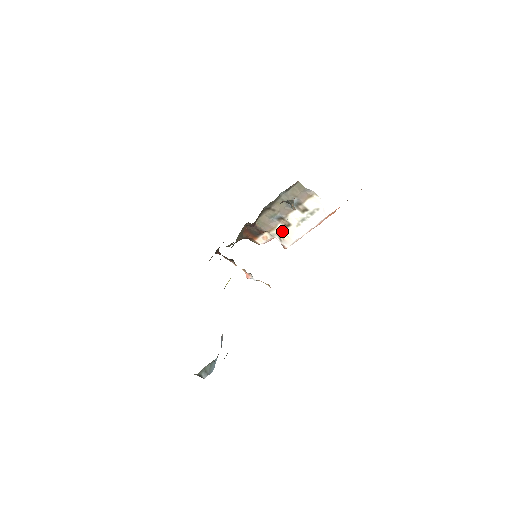
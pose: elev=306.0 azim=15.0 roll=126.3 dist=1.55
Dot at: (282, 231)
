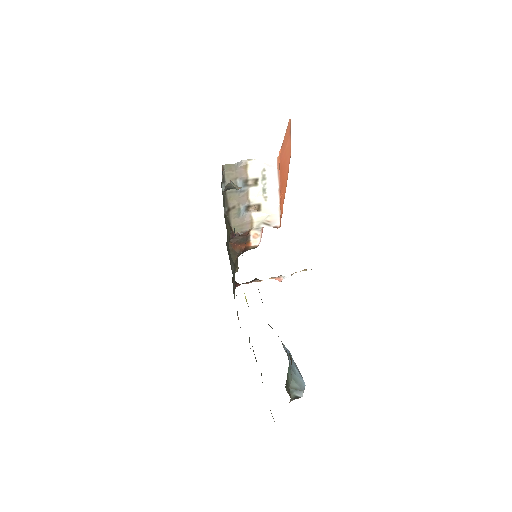
Dot at: (260, 217)
